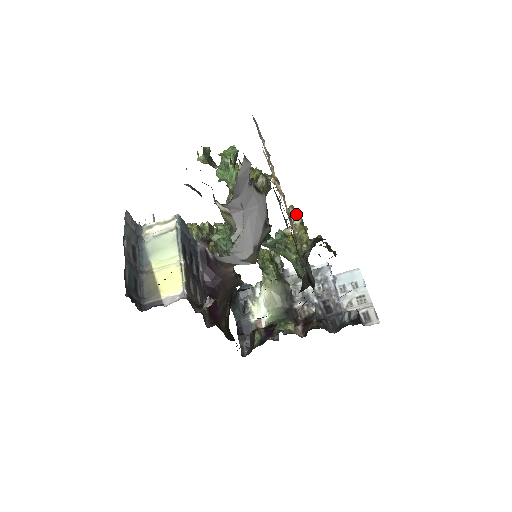
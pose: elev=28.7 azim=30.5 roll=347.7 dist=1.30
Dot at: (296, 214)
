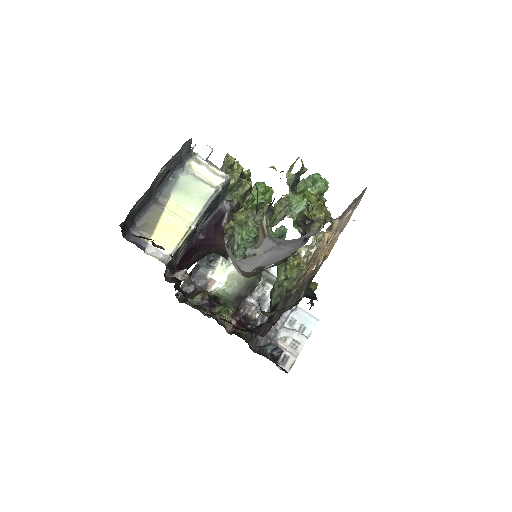
Dot at: occluded
